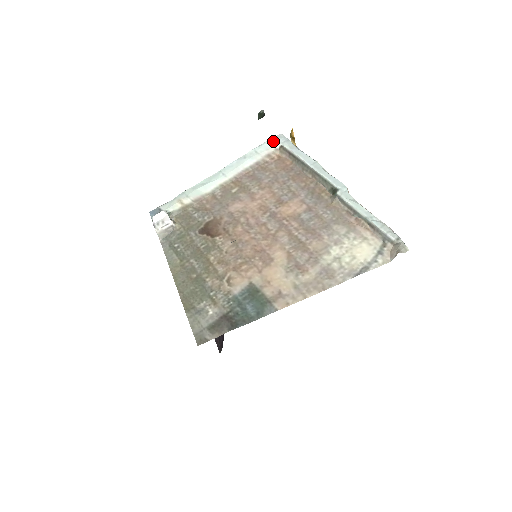
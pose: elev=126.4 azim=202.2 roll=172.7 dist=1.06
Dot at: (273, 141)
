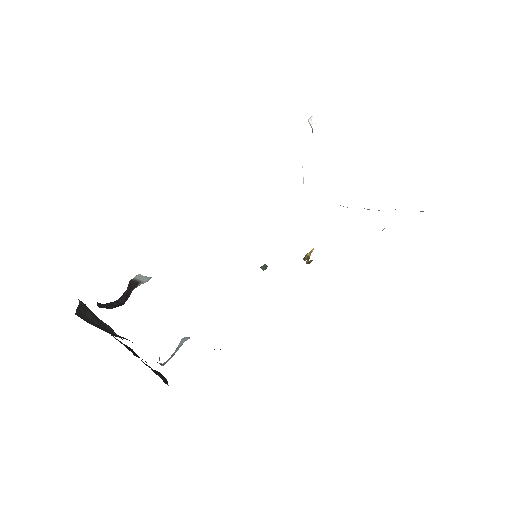
Dot at: occluded
